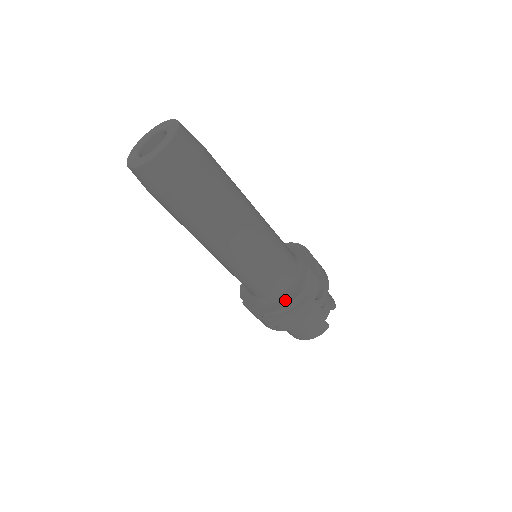
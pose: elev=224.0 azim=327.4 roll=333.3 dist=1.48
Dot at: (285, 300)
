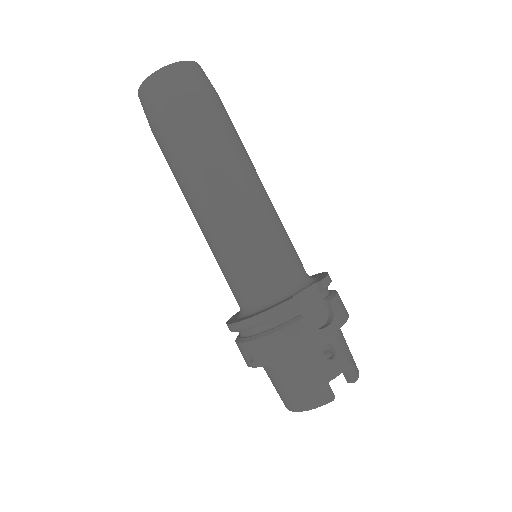
Dot at: (266, 309)
